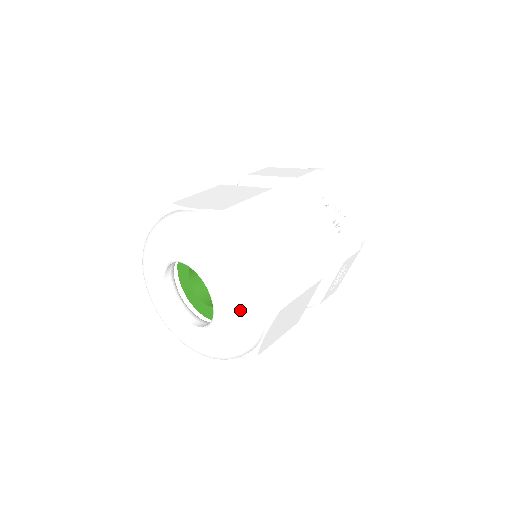
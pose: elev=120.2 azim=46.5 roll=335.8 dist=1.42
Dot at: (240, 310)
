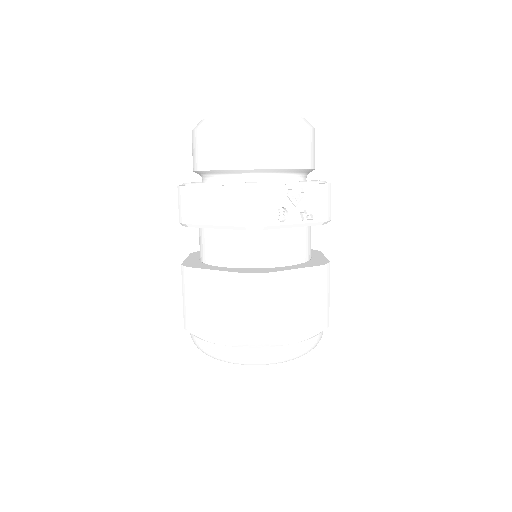
Dot at: occluded
